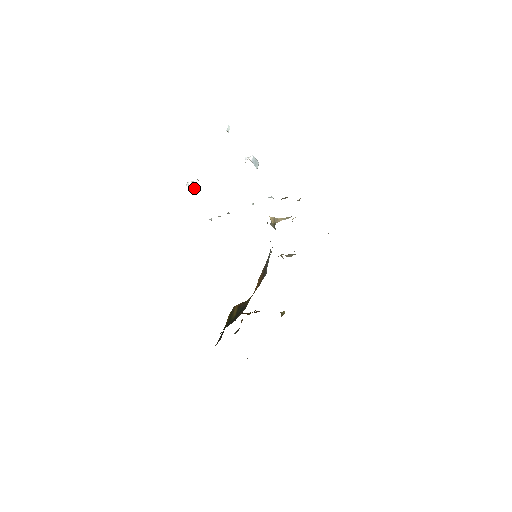
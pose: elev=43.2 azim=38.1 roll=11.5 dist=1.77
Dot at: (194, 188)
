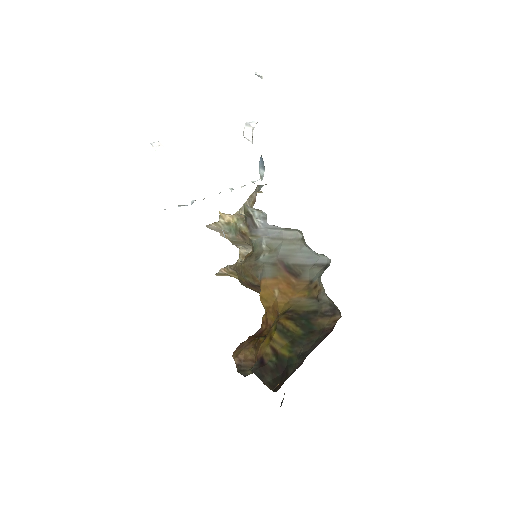
Dot at: occluded
